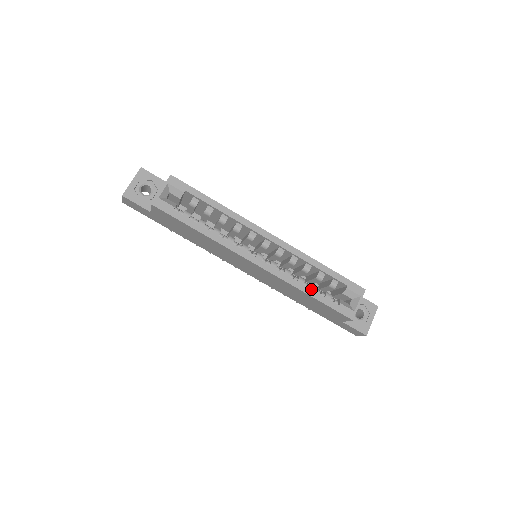
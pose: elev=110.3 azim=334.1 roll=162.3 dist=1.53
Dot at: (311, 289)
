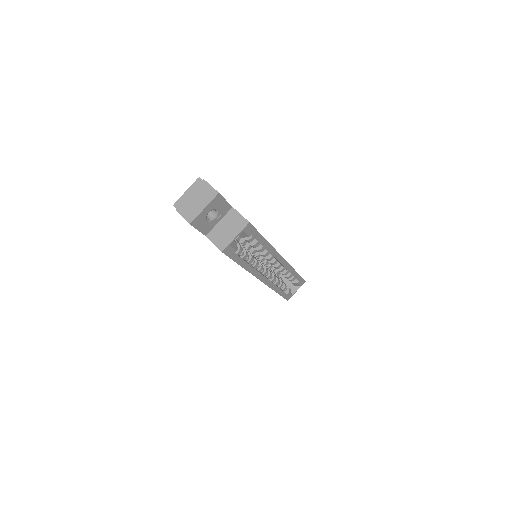
Dot at: (280, 289)
